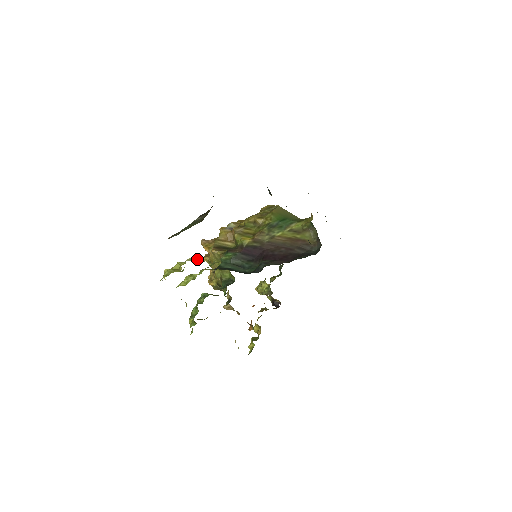
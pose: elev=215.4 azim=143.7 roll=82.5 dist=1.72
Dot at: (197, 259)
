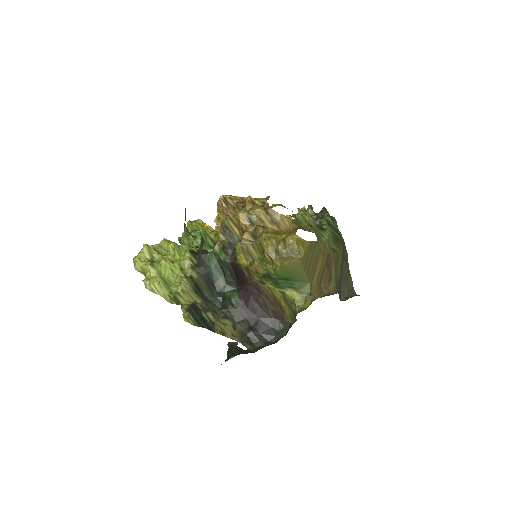
Dot at: (158, 289)
